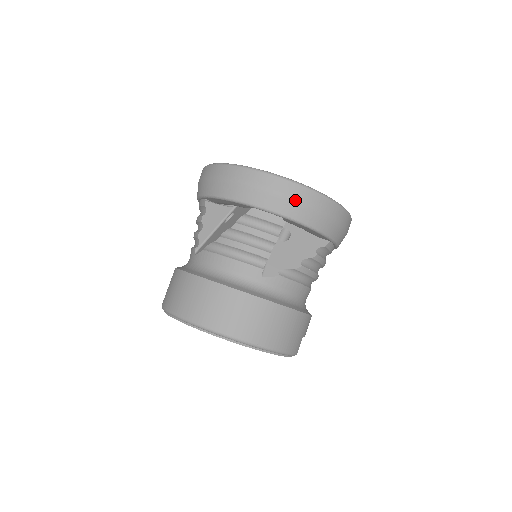
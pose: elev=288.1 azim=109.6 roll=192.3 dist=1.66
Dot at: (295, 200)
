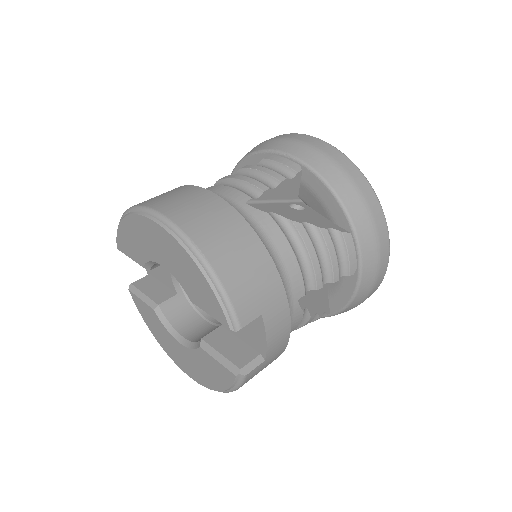
Dot at: (322, 152)
